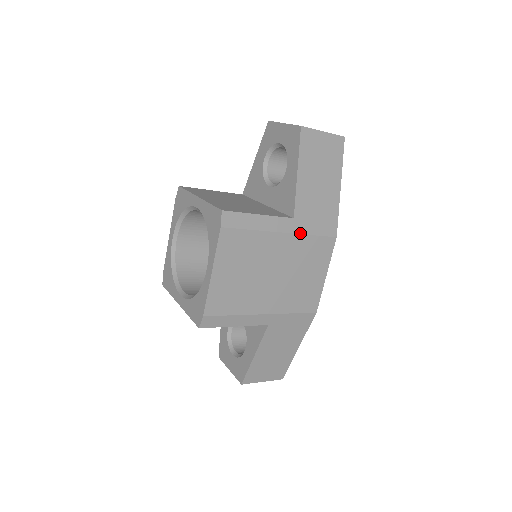
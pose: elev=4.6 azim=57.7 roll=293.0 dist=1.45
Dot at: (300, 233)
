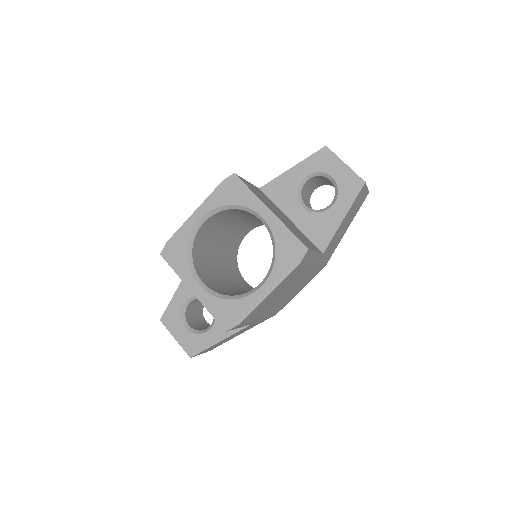
Dot at: (318, 265)
